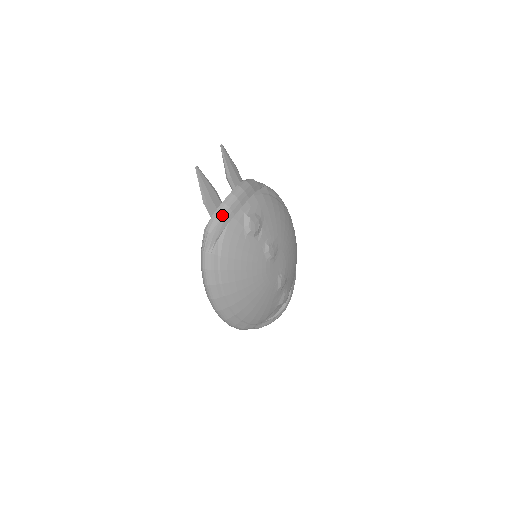
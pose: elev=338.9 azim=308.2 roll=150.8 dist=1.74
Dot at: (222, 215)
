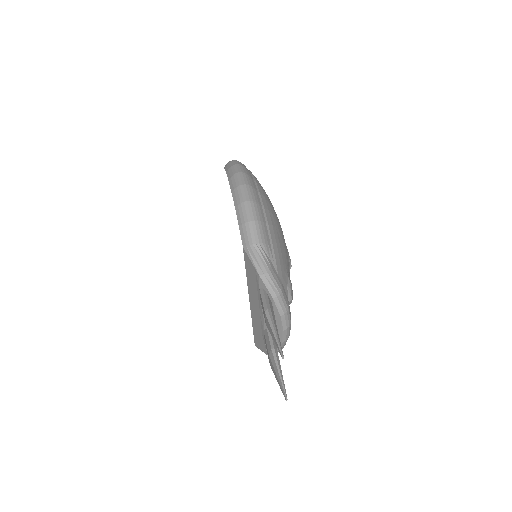
Dot at: occluded
